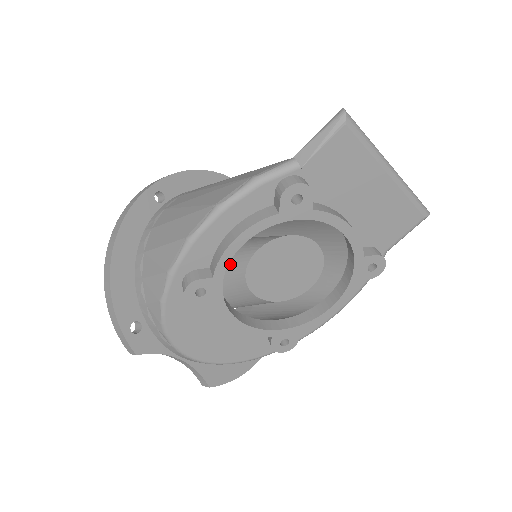
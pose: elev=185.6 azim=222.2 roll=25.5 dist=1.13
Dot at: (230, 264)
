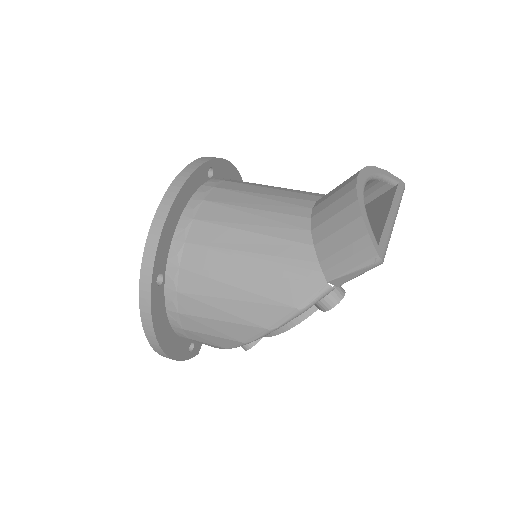
Dot at: occluded
